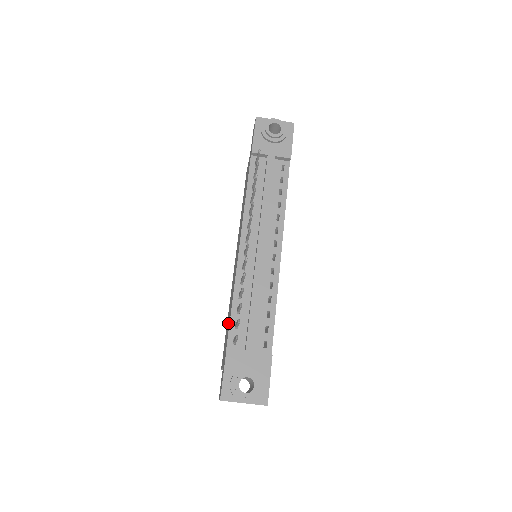
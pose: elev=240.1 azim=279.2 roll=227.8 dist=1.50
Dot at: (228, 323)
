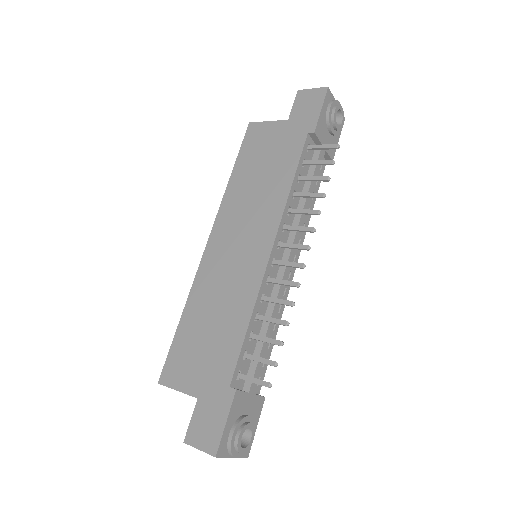
Dot at: (216, 339)
